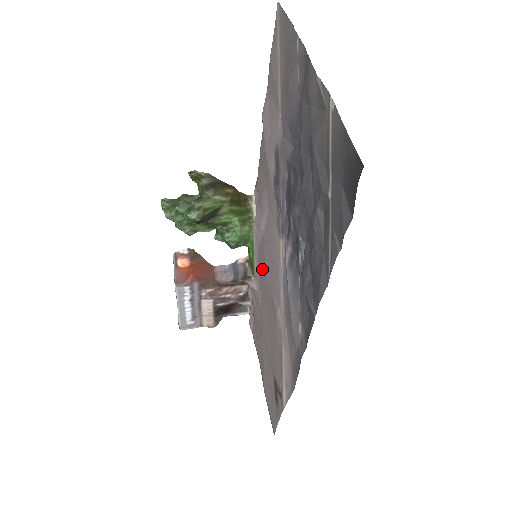
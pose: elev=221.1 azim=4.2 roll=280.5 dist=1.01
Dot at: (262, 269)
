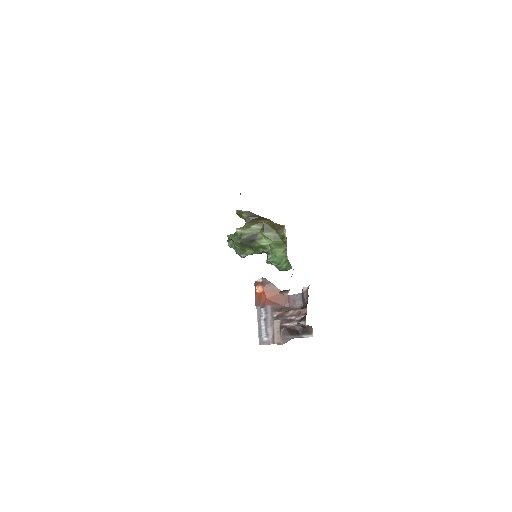
Dot at: occluded
